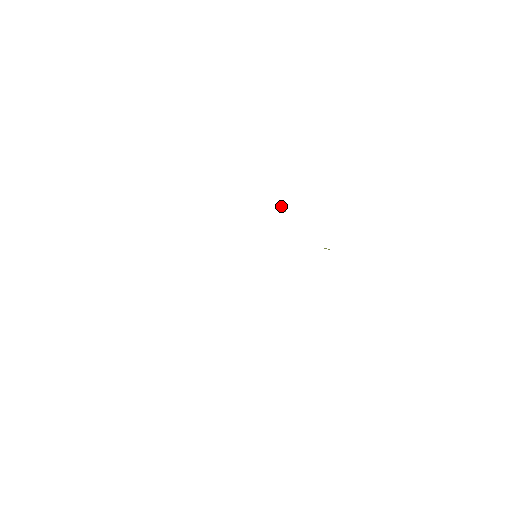
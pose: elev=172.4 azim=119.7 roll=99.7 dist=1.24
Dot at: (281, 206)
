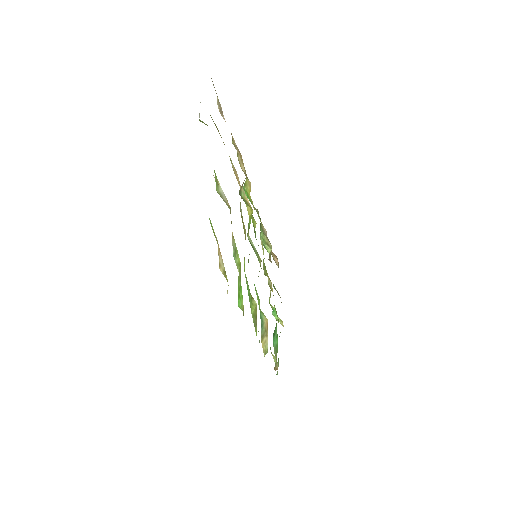
Dot at: occluded
